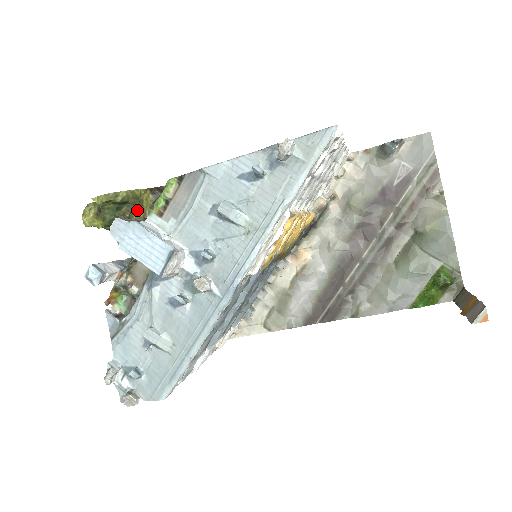
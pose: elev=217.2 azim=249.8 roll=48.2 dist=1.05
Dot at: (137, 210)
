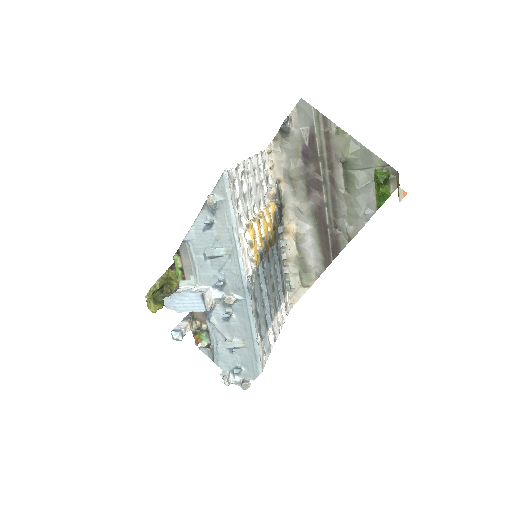
Dot at: (172, 284)
